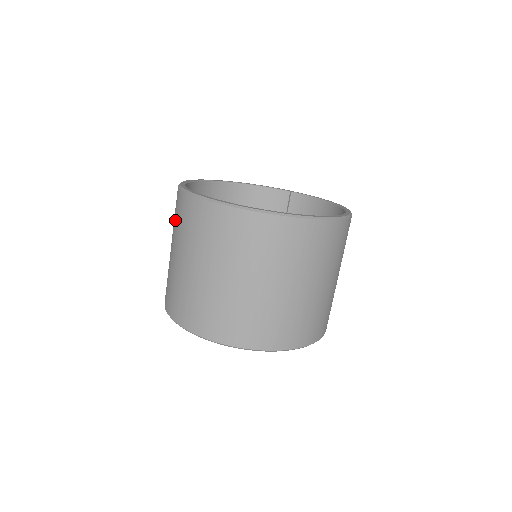
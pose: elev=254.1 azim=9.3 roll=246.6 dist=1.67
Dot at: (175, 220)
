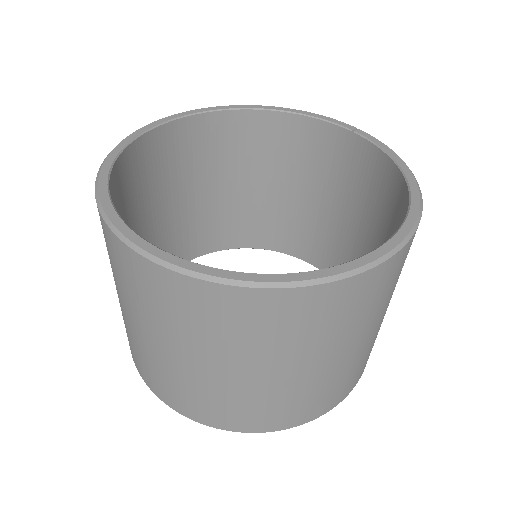
Dot at: occluded
